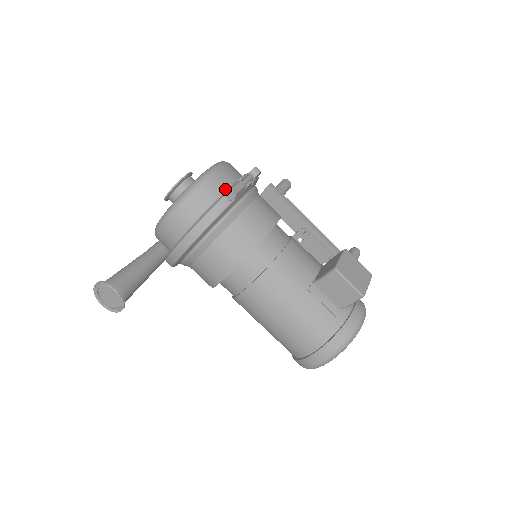
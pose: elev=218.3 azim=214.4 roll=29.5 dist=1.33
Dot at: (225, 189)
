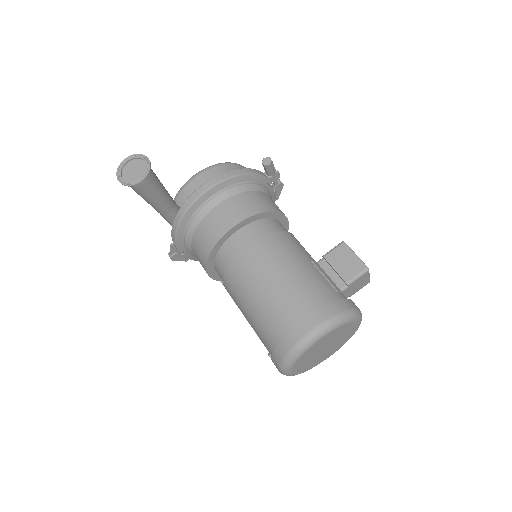
Dot at: occluded
